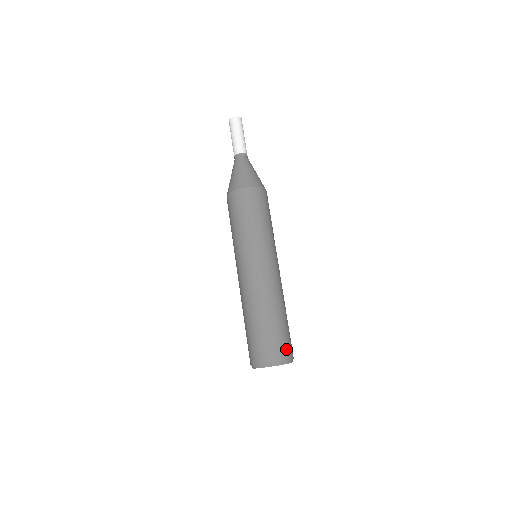
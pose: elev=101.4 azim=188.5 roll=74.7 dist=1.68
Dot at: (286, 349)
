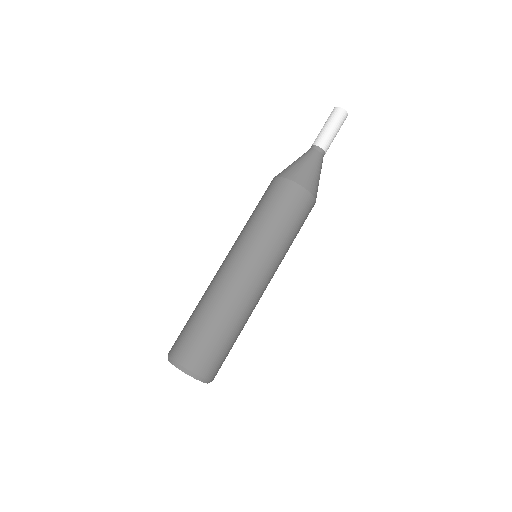
Dot at: occluded
